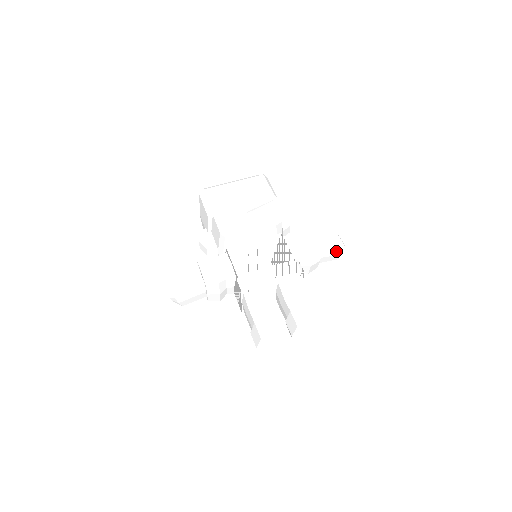
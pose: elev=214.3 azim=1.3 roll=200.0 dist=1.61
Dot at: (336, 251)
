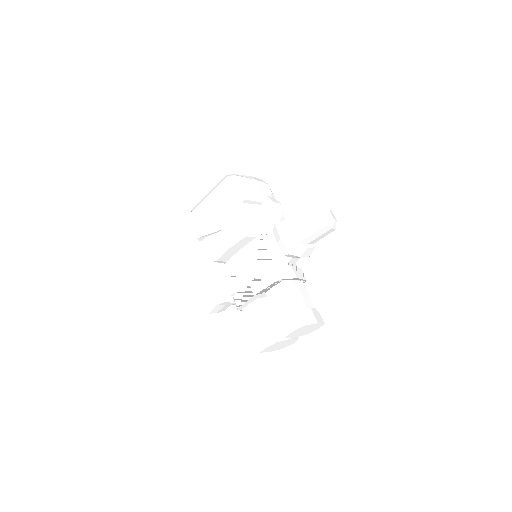
Dot at: (321, 231)
